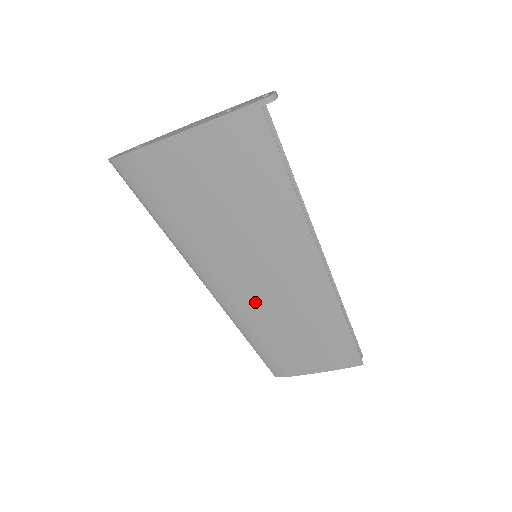
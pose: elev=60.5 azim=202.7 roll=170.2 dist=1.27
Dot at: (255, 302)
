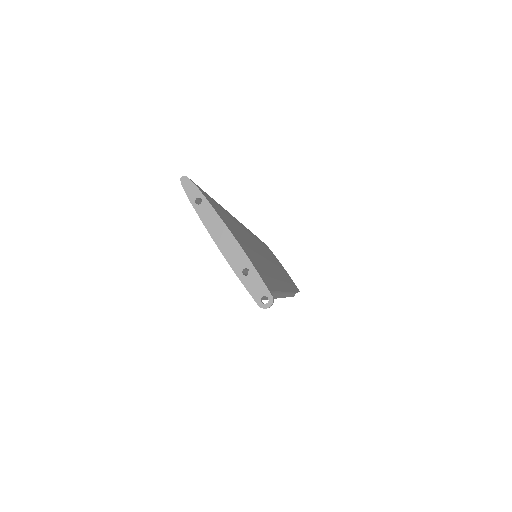
Dot at: occluded
